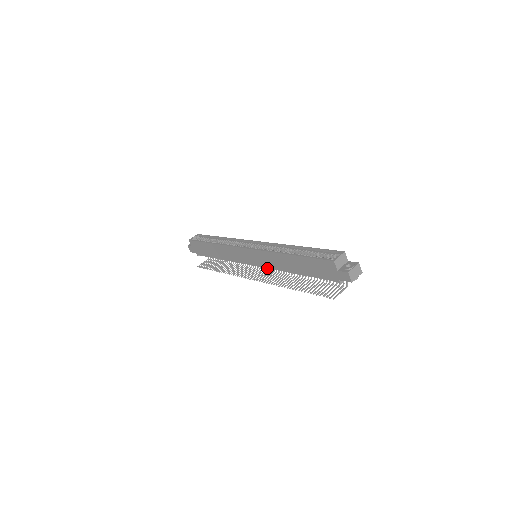
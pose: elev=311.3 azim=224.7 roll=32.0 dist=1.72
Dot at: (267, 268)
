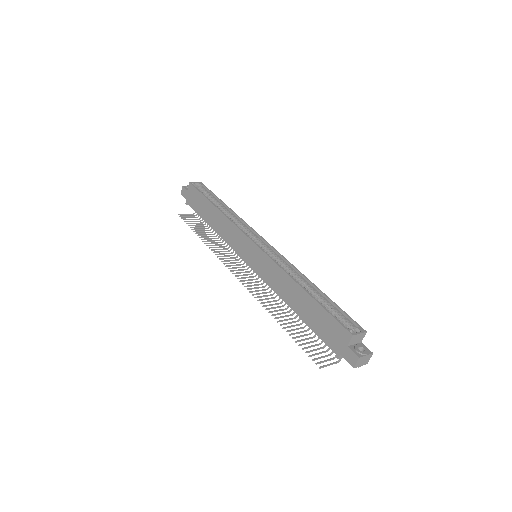
Dot at: (261, 278)
